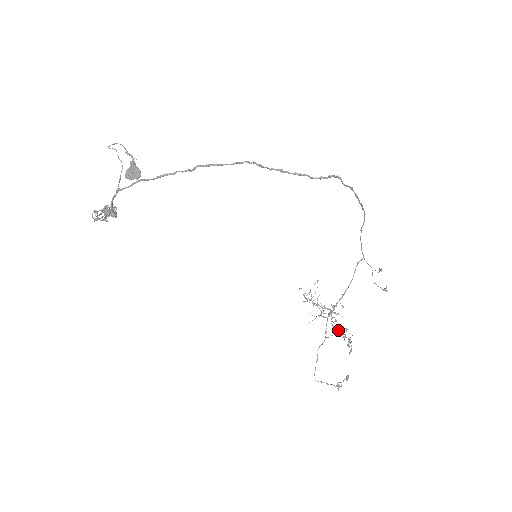
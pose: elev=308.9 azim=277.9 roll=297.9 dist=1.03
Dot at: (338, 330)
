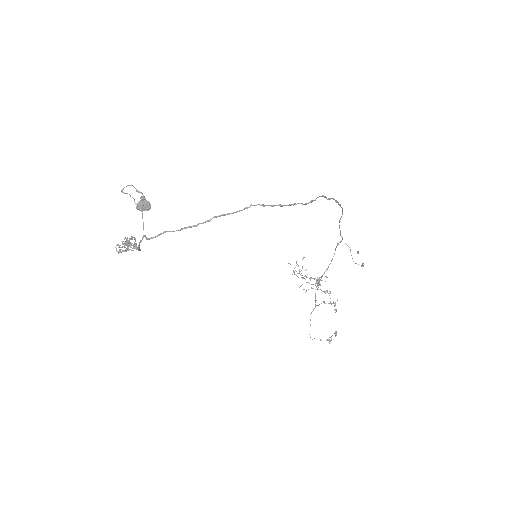
Dot at: occluded
